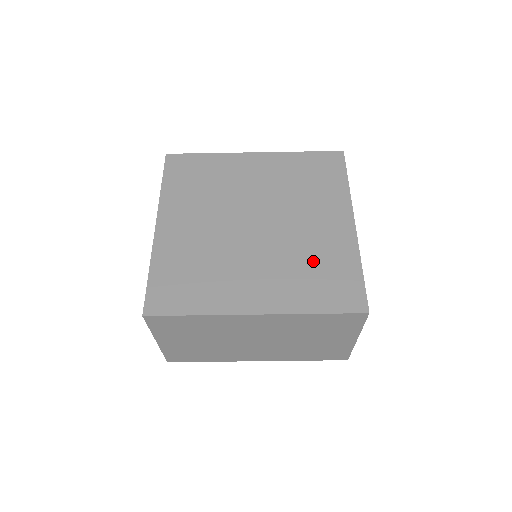
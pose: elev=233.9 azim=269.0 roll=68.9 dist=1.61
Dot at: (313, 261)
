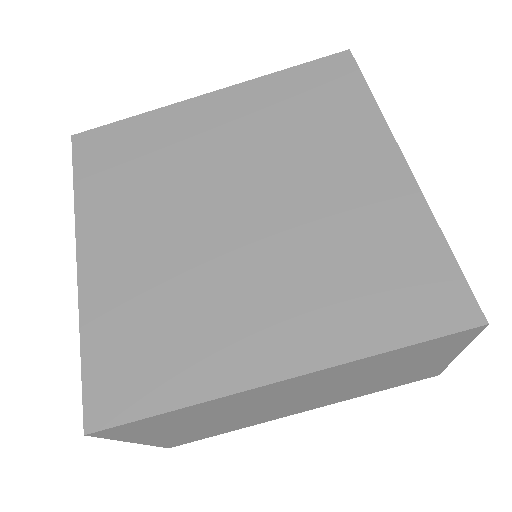
Dot at: (355, 251)
